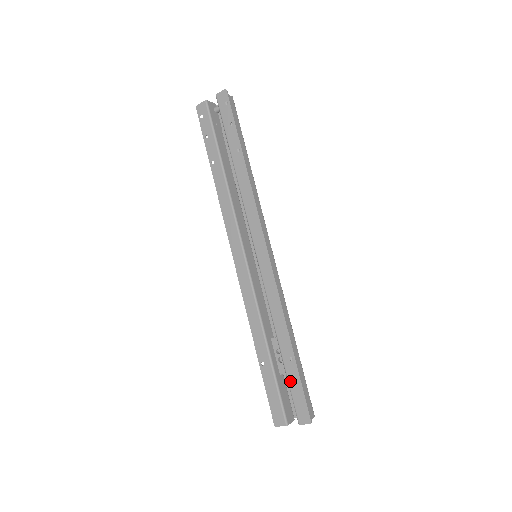
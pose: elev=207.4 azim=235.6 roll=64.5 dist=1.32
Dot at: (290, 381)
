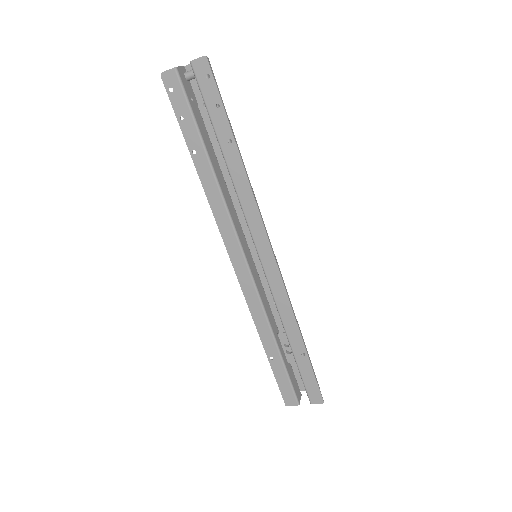
Dot at: (302, 372)
